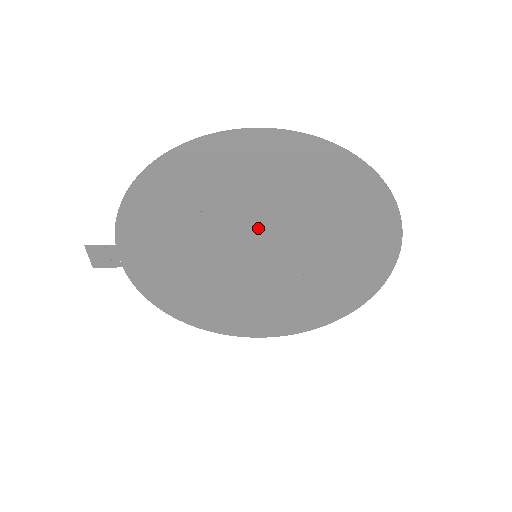
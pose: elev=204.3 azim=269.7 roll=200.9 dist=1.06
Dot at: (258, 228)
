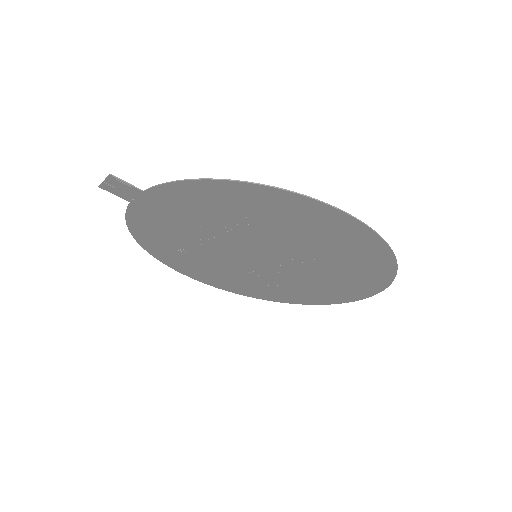
Dot at: (280, 249)
